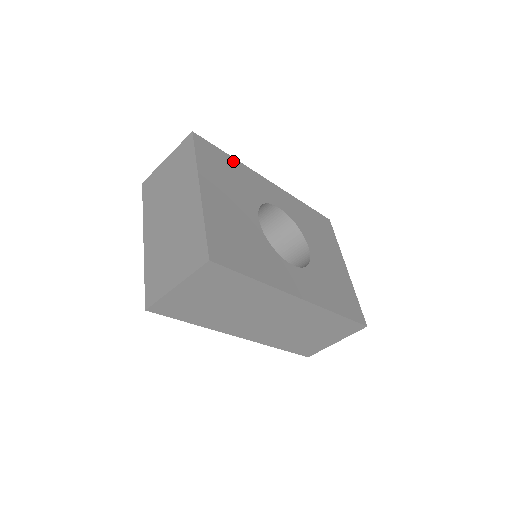
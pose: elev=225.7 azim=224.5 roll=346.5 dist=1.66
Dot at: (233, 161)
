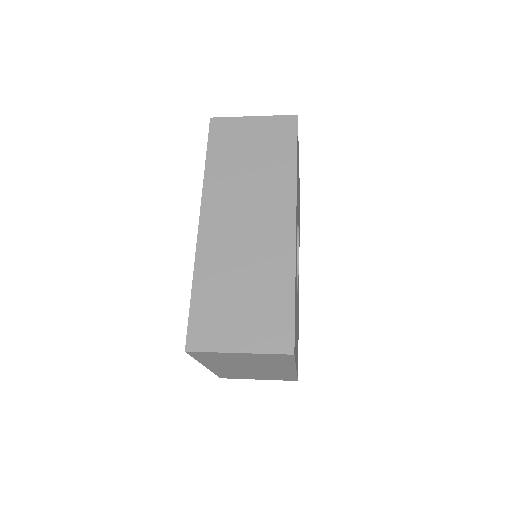
Dot at: (295, 291)
